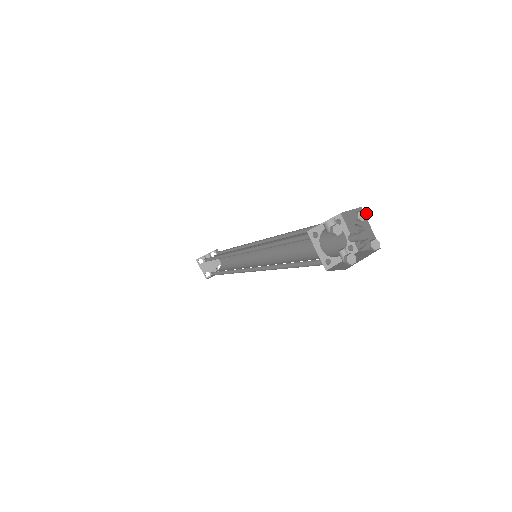
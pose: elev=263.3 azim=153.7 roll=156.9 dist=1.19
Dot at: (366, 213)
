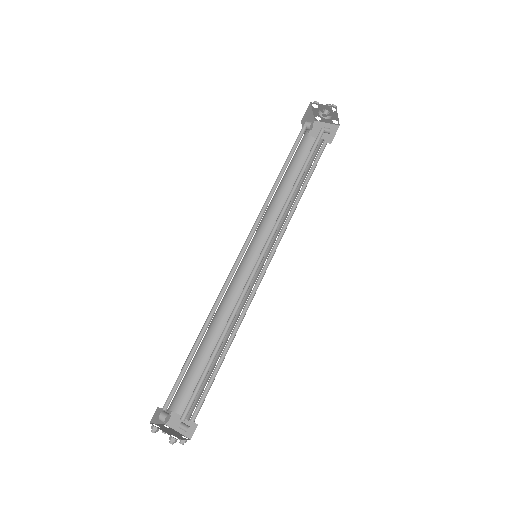
Dot at: occluded
